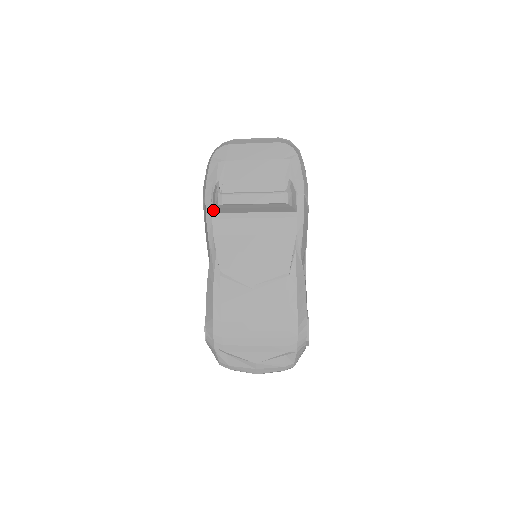
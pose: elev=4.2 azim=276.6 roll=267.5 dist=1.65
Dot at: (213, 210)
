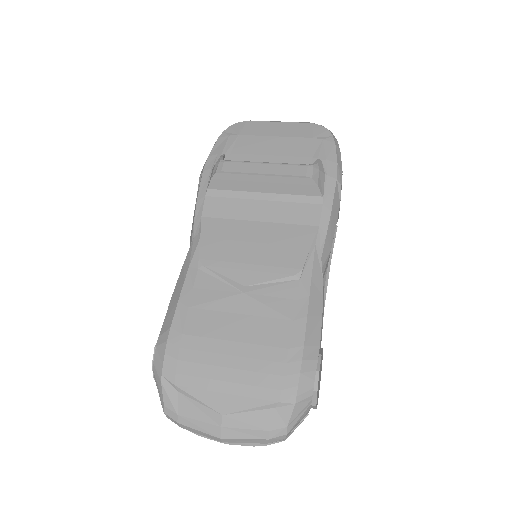
Dot at: (209, 183)
